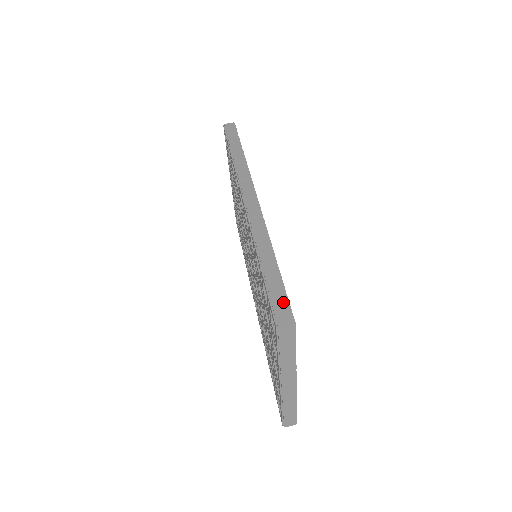
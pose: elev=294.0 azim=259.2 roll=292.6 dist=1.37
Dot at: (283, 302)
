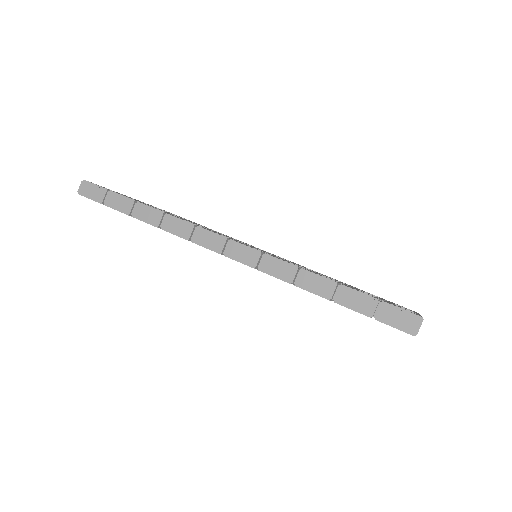
Dot at: (391, 312)
